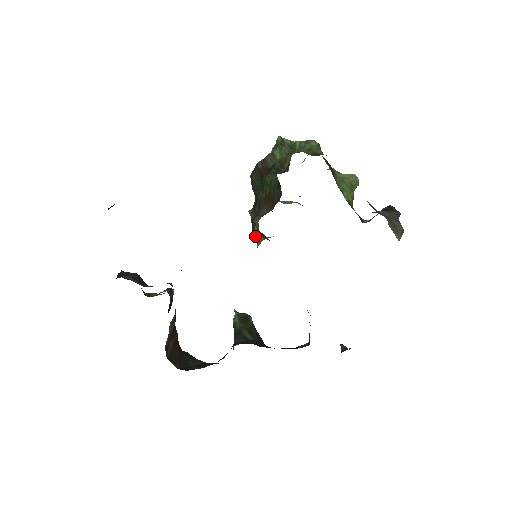
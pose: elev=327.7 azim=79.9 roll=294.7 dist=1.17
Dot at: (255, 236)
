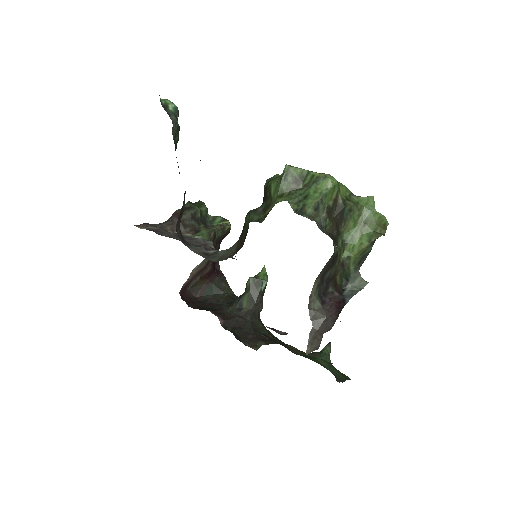
Dot at: occluded
